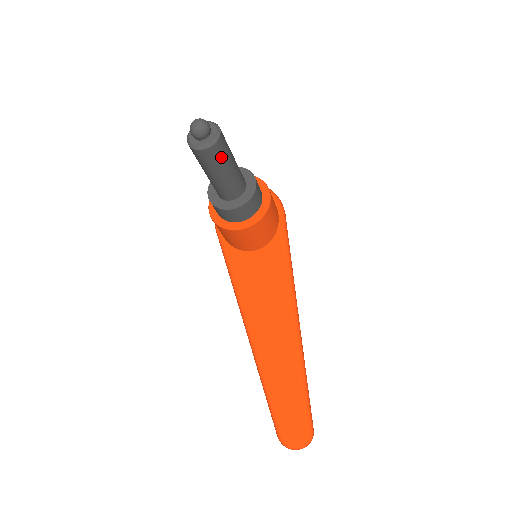
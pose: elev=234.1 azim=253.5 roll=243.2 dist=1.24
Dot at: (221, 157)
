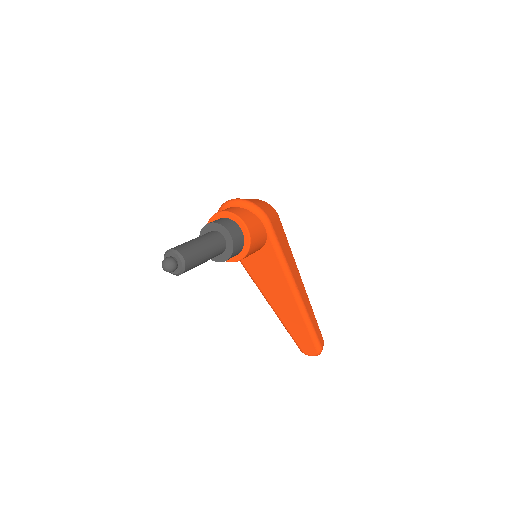
Dot at: (194, 267)
